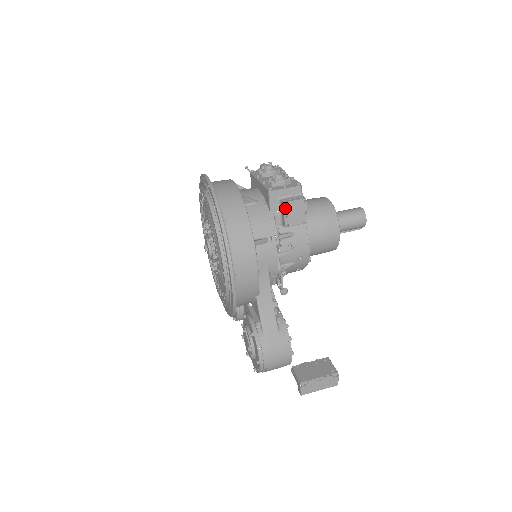
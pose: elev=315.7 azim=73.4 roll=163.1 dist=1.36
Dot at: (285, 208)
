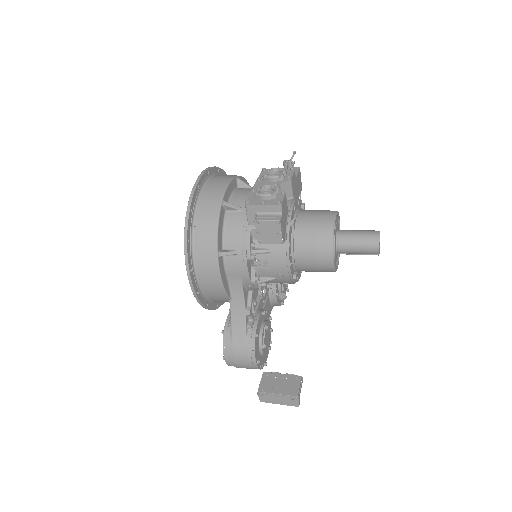
Dot at: (257, 226)
